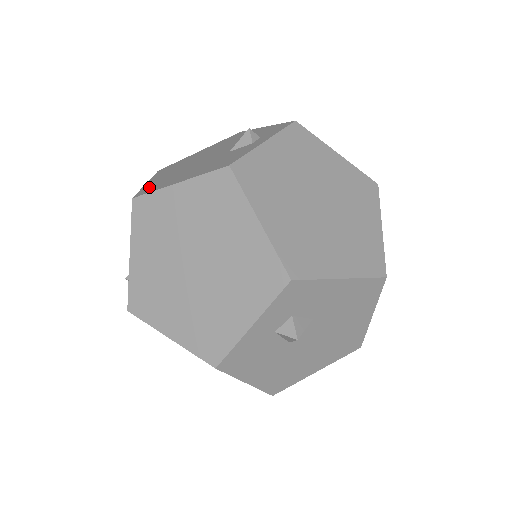
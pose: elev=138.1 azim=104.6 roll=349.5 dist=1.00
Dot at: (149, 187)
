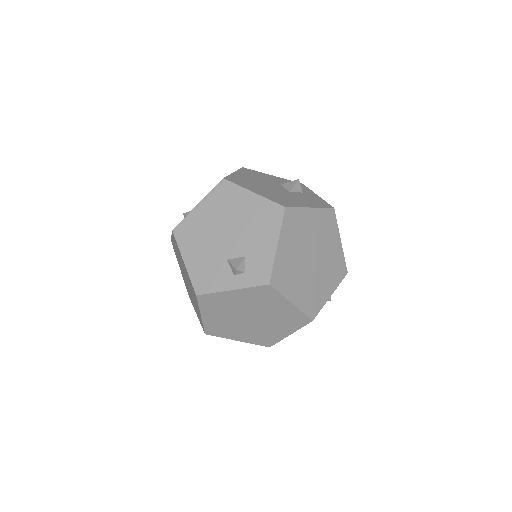
Dot at: (186, 226)
